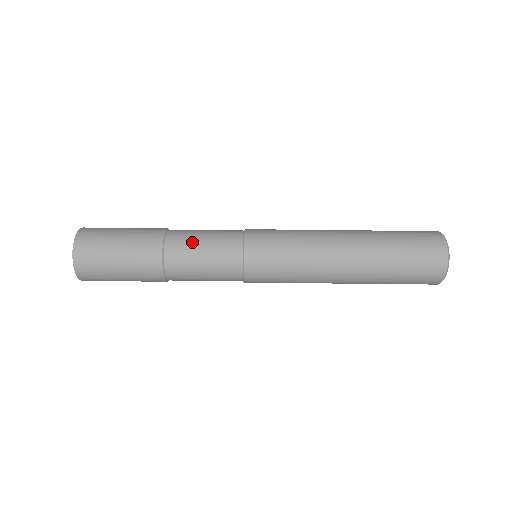
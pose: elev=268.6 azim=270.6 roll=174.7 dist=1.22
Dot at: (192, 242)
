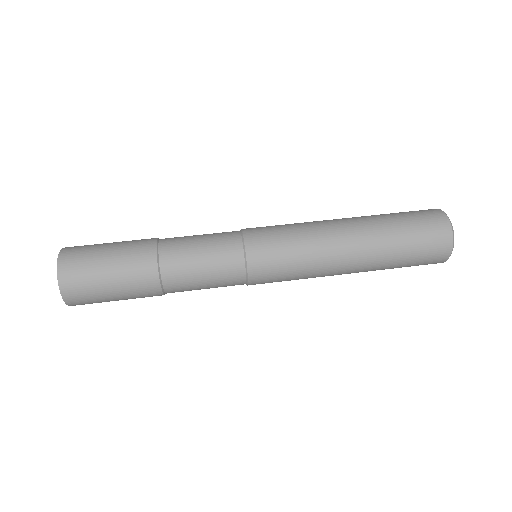
Dot at: (189, 258)
